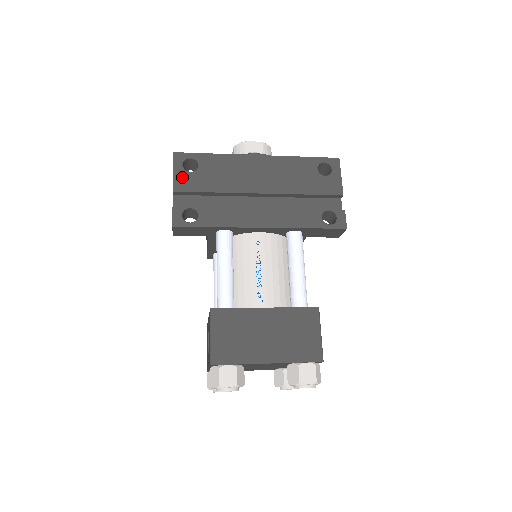
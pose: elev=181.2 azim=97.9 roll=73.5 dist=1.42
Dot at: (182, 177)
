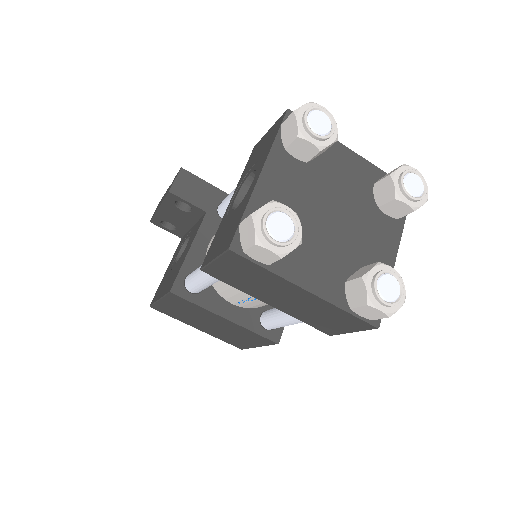
Dot at: occluded
